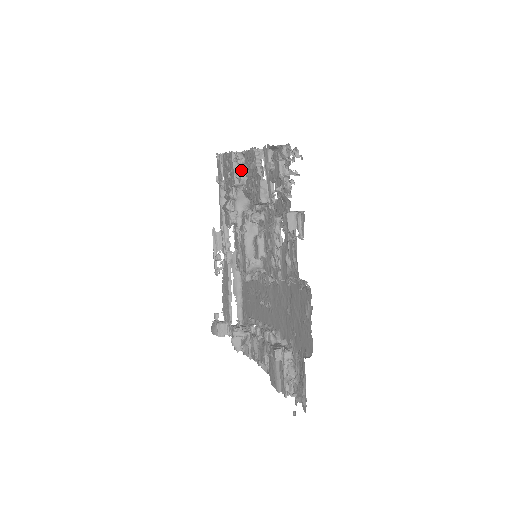
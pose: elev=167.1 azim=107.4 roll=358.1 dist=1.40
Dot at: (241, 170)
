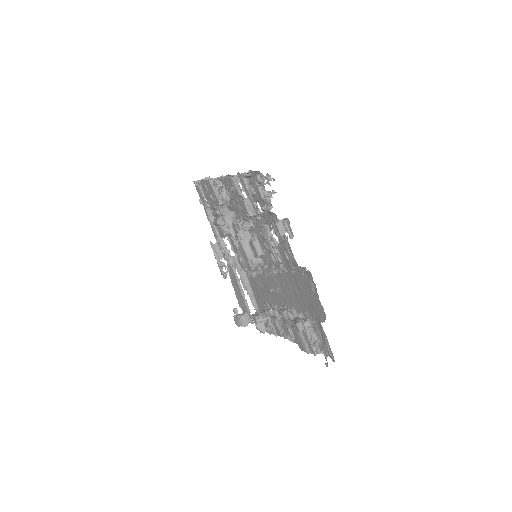
Dot at: (221, 192)
